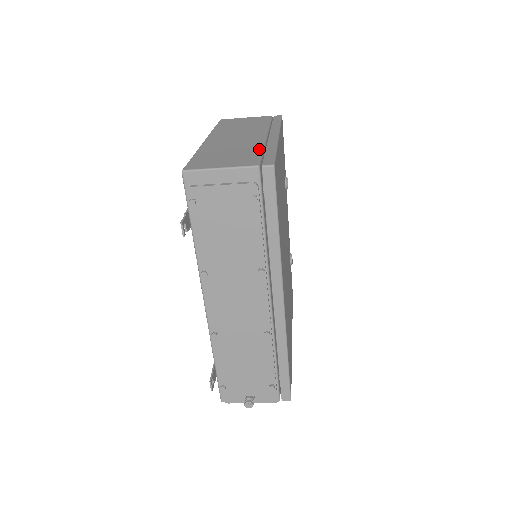
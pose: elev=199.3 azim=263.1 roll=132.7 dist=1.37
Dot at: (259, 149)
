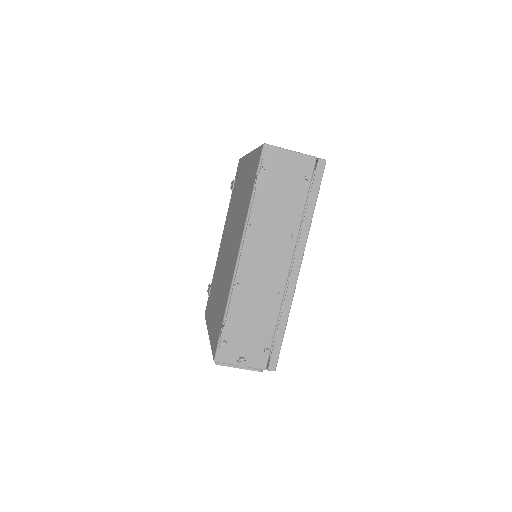
Dot at: occluded
